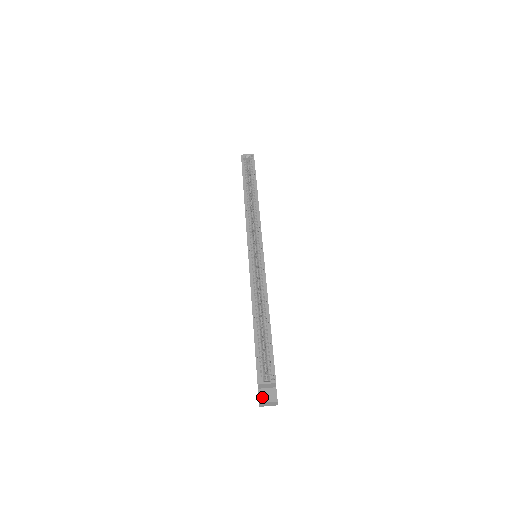
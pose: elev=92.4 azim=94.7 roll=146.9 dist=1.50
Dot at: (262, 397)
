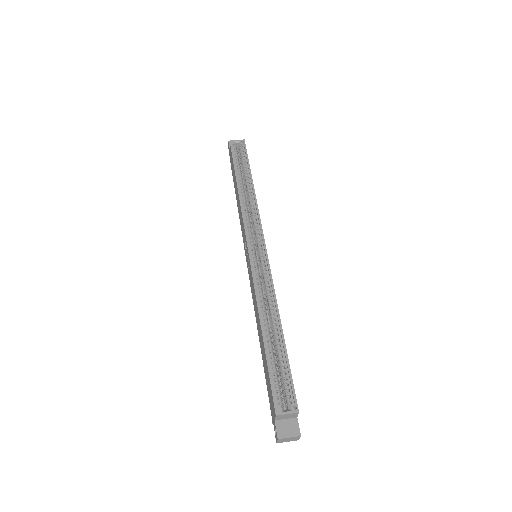
Dot at: (281, 431)
